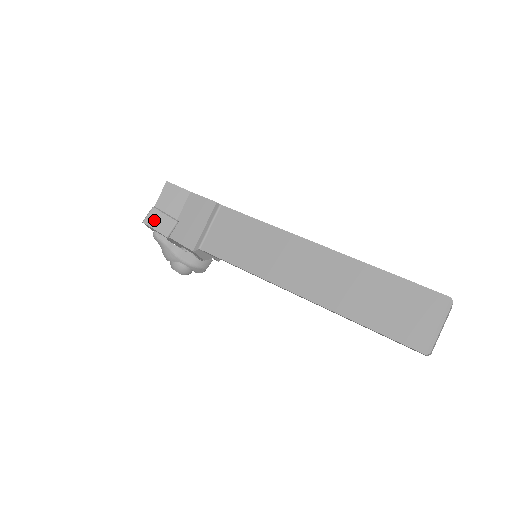
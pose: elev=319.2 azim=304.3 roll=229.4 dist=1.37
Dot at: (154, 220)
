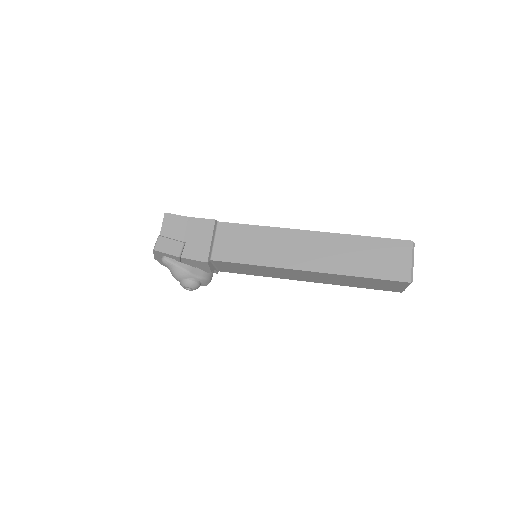
Dot at: (164, 246)
